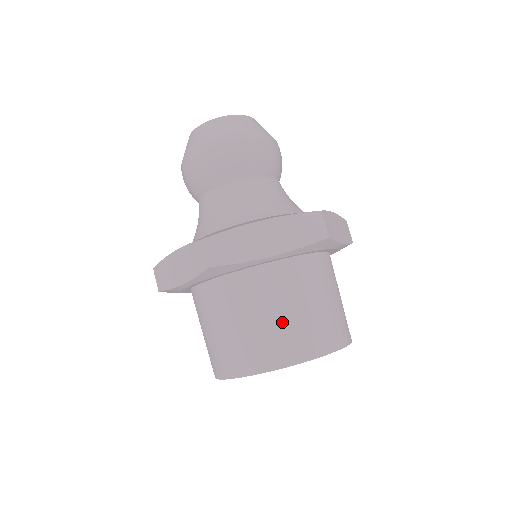
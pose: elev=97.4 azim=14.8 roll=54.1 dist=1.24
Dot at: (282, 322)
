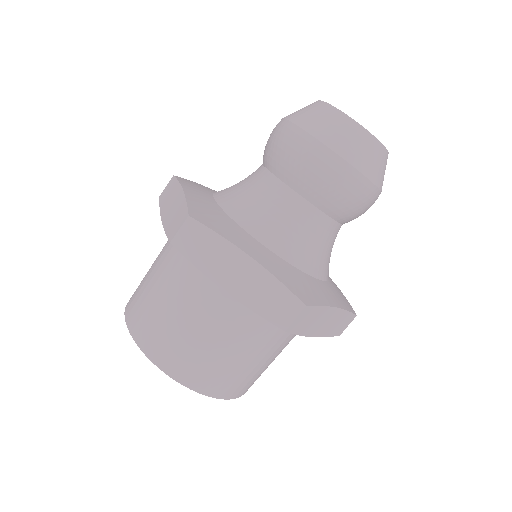
Dot at: (257, 369)
